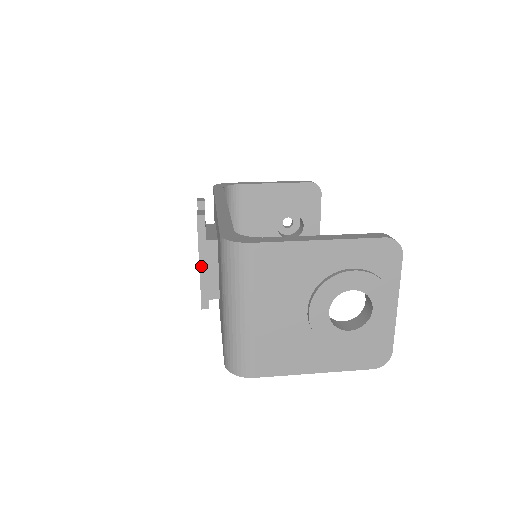
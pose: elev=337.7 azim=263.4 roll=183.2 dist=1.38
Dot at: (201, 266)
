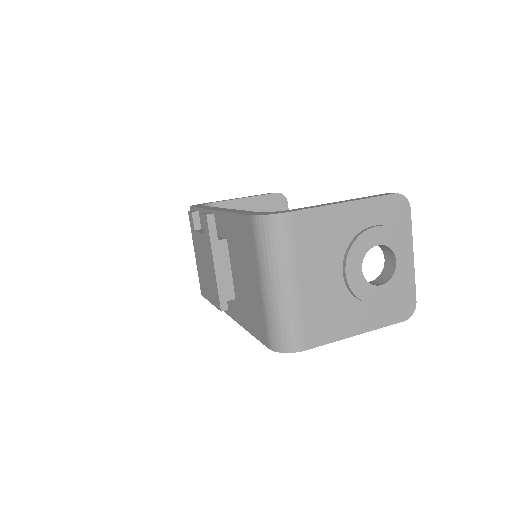
Dot at: (216, 266)
